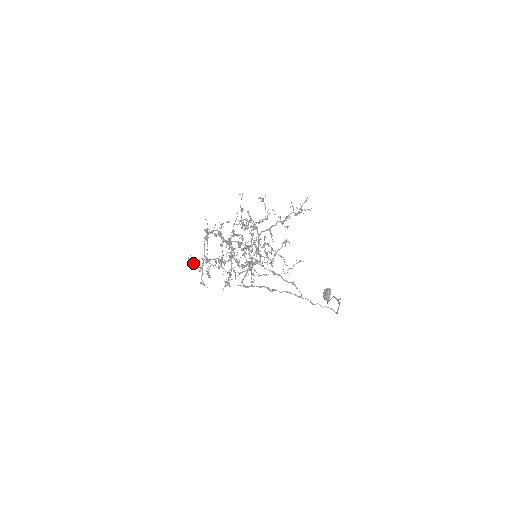
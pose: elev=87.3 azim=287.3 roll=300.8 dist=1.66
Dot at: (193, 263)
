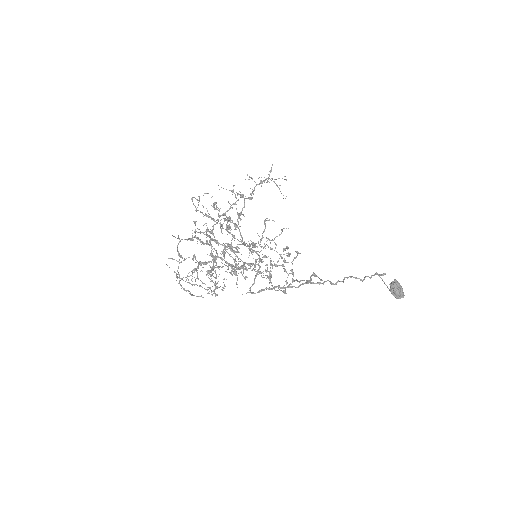
Dot at: occluded
